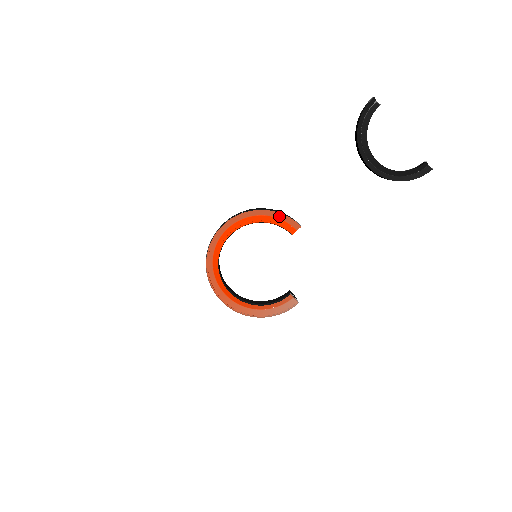
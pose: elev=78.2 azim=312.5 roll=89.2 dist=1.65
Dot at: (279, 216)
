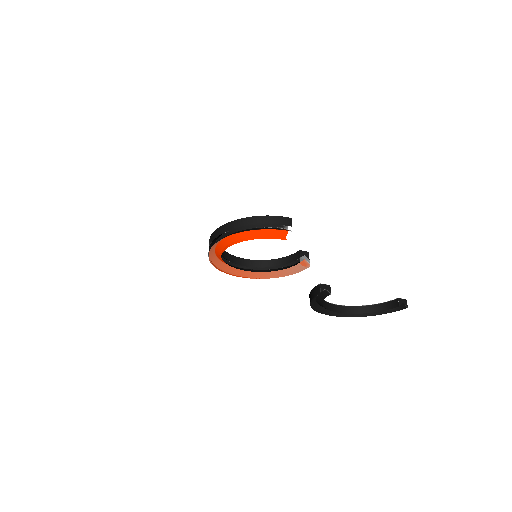
Dot at: (266, 228)
